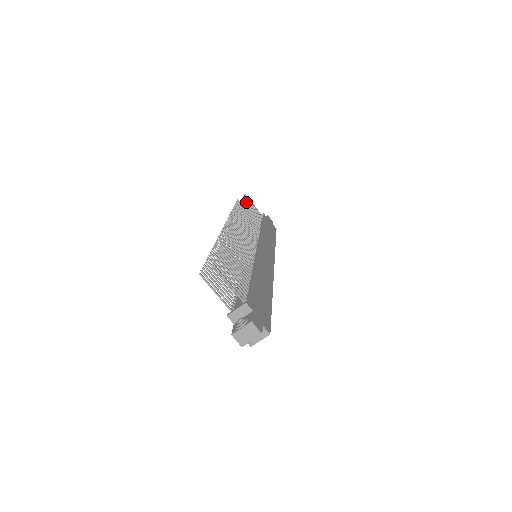
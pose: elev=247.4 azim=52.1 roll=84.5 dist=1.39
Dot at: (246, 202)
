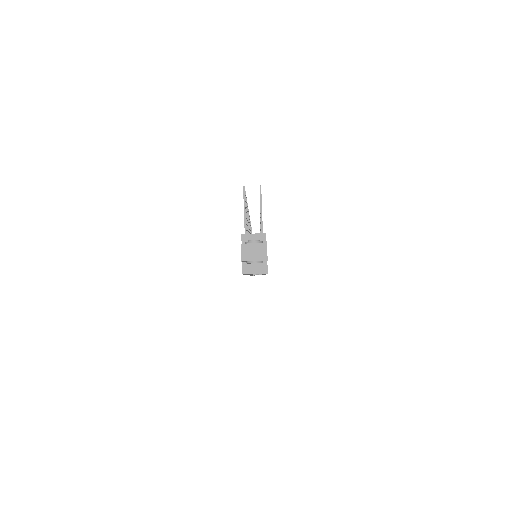
Dot at: occluded
